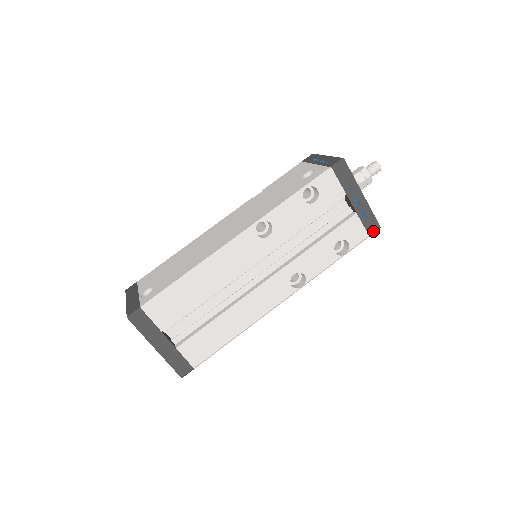
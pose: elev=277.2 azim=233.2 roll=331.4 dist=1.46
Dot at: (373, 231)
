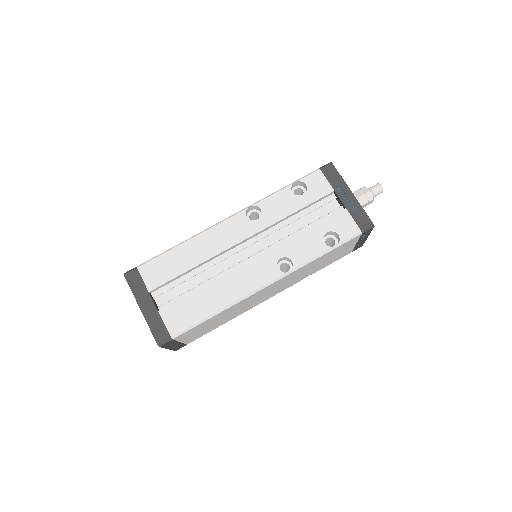
Dot at: (365, 227)
